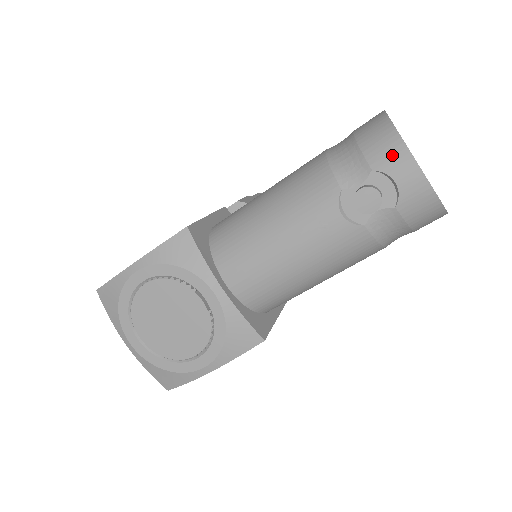
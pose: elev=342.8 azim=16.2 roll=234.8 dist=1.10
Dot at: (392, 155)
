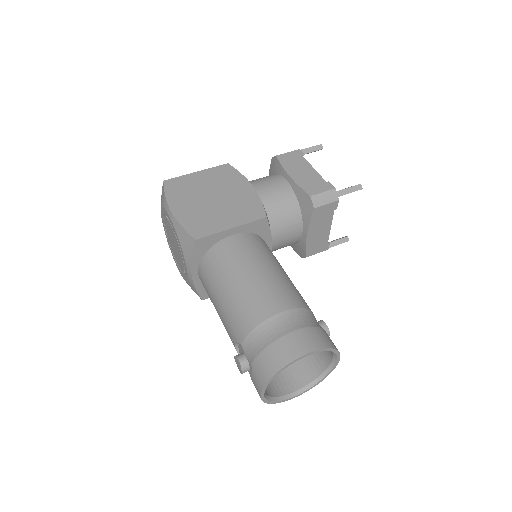
Dot at: (259, 377)
